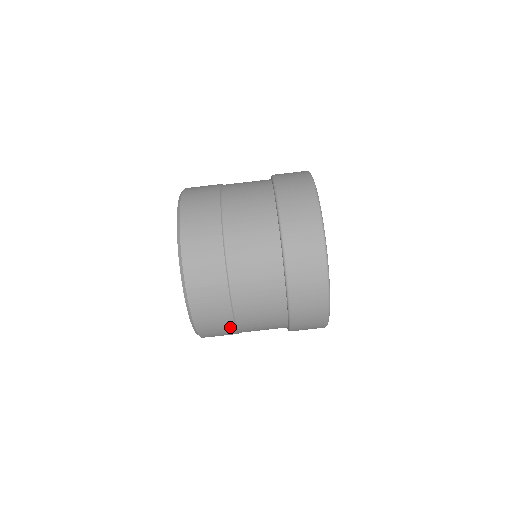
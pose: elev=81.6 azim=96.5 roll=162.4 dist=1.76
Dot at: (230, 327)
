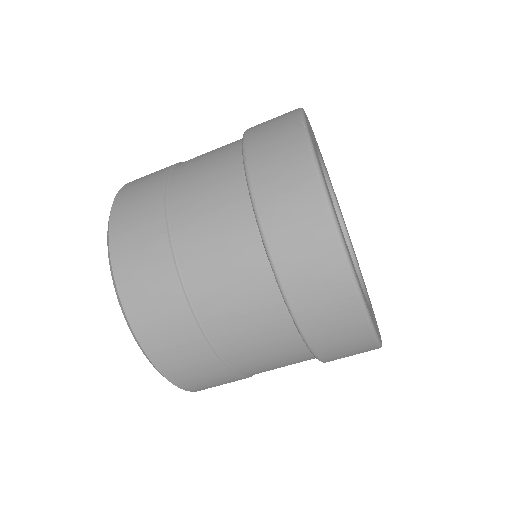
Dot at: (229, 377)
